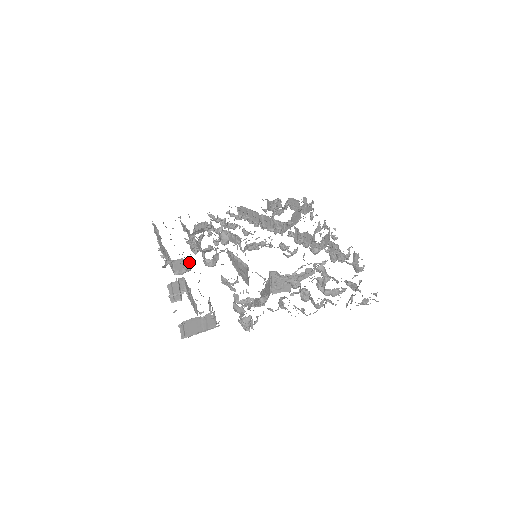
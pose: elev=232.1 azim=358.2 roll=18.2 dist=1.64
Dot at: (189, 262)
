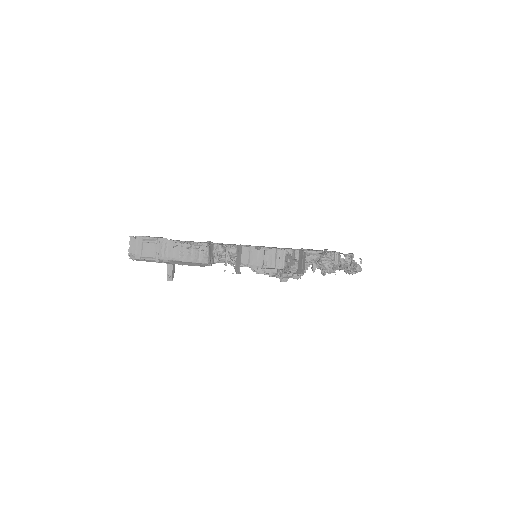
Dot at: (223, 246)
